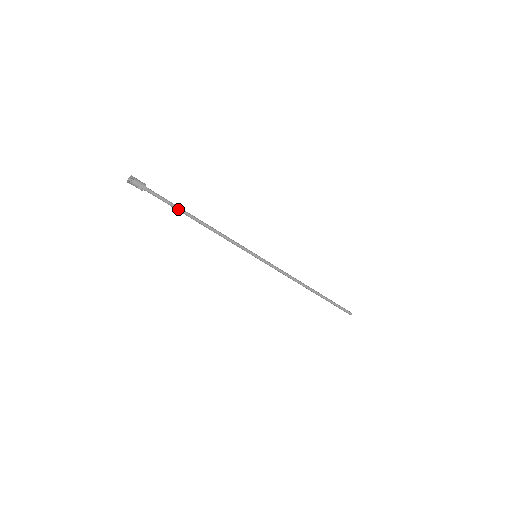
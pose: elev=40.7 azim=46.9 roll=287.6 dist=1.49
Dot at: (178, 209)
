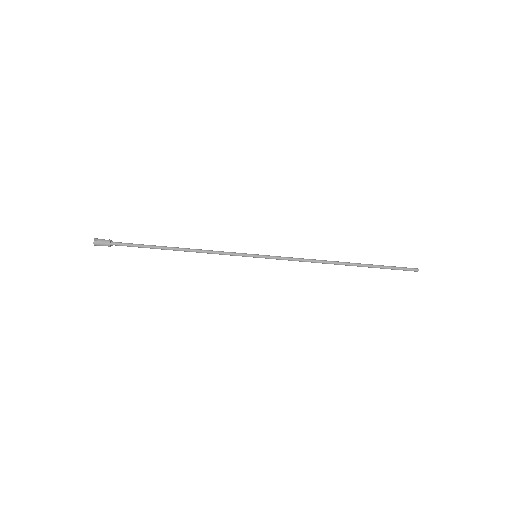
Dot at: (150, 248)
